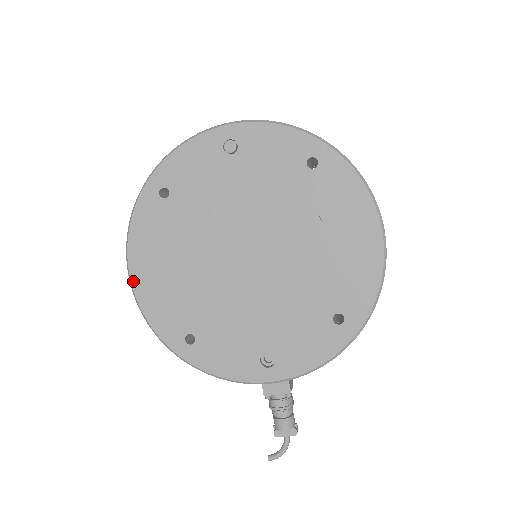
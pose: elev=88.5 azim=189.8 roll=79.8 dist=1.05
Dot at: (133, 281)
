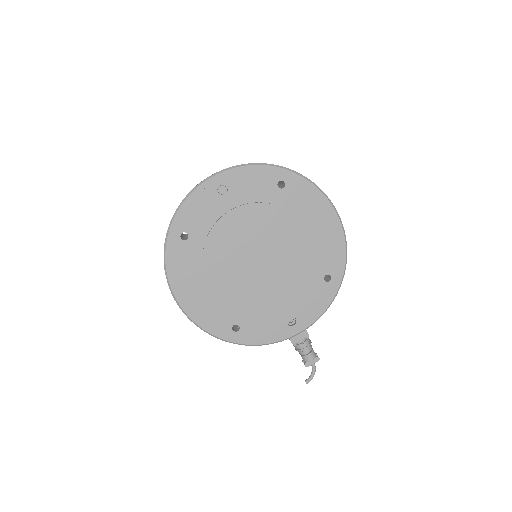
Dot at: (181, 305)
